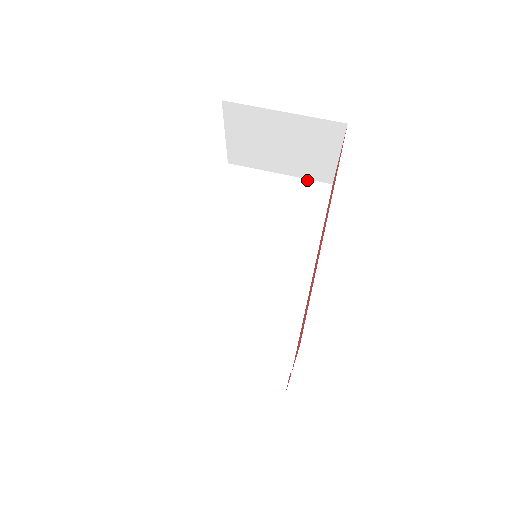
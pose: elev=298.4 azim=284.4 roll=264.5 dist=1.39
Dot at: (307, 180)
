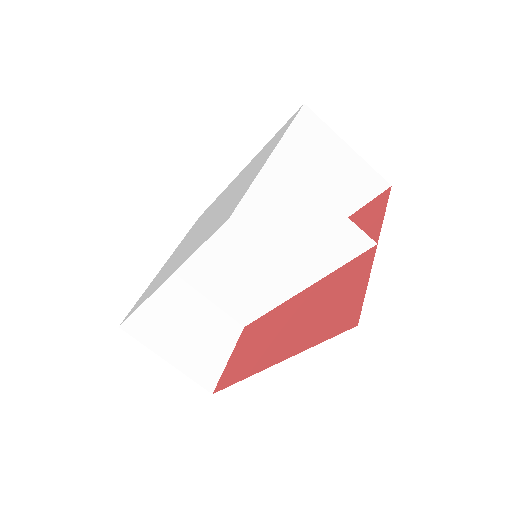
Dot at: (353, 224)
